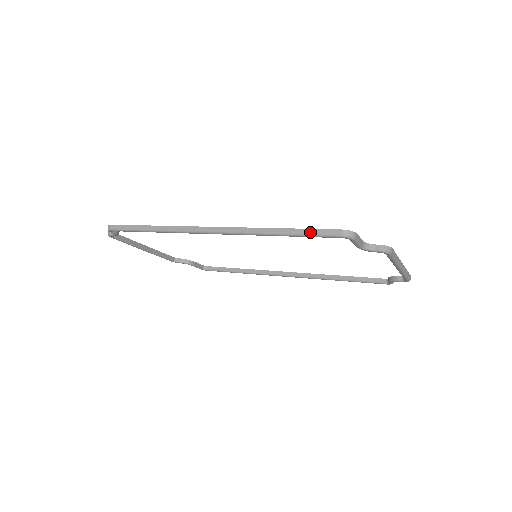
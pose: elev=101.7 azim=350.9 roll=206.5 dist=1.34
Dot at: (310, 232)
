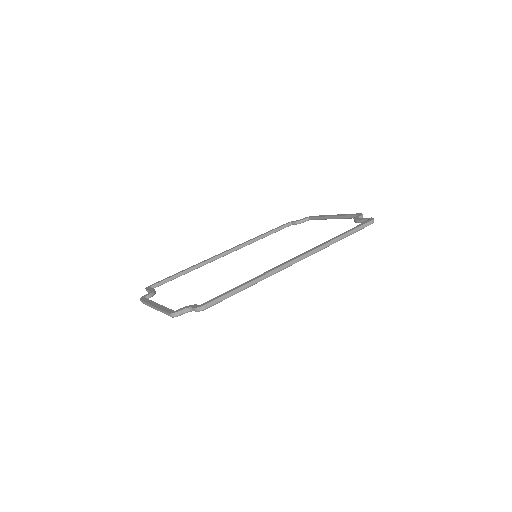
Dot at: (358, 229)
